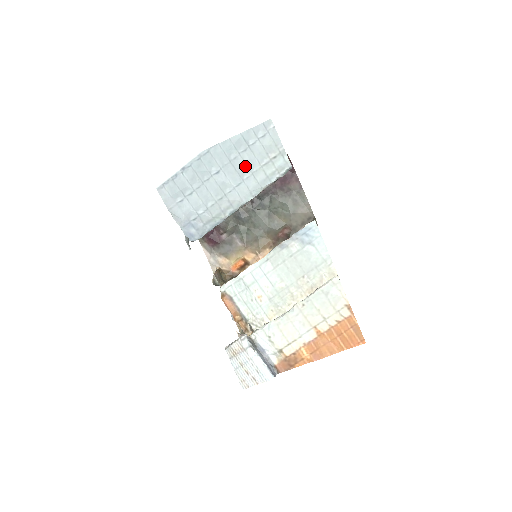
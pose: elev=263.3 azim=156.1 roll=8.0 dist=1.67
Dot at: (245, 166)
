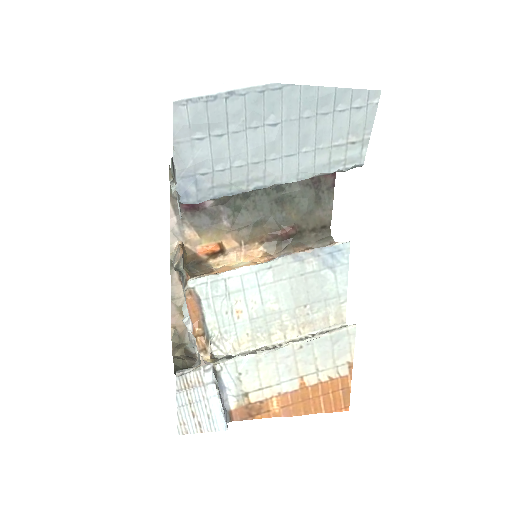
Dot at: (313, 135)
